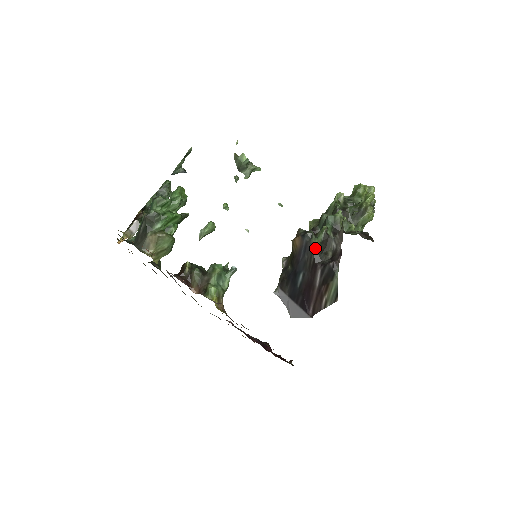
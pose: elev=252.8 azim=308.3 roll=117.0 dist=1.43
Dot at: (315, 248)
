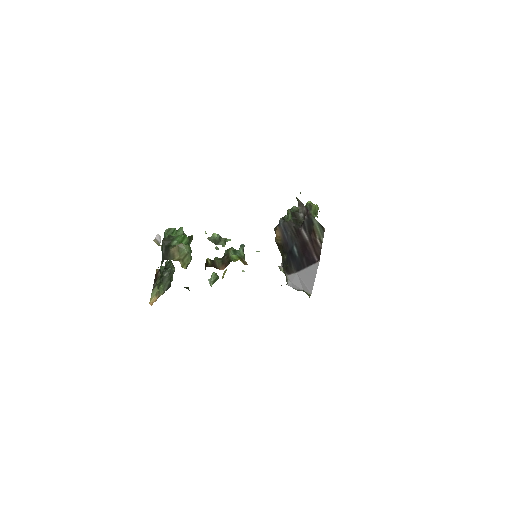
Dot at: (290, 222)
